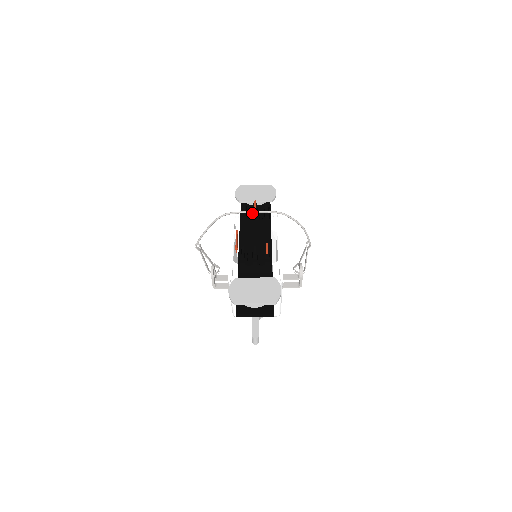
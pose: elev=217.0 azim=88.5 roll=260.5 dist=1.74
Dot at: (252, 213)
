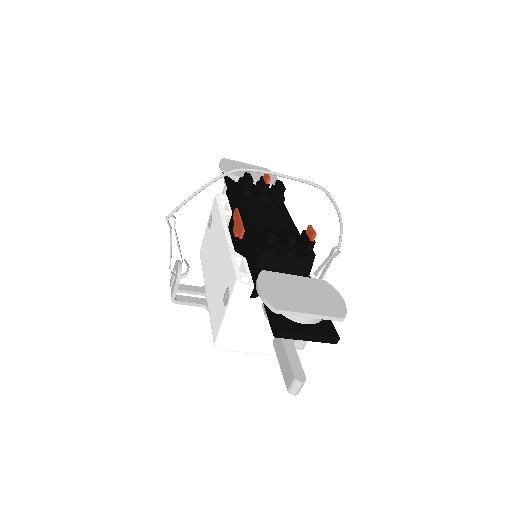
Dot at: (257, 190)
